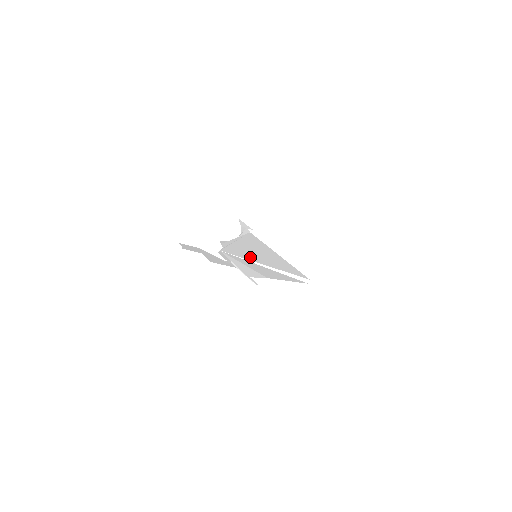
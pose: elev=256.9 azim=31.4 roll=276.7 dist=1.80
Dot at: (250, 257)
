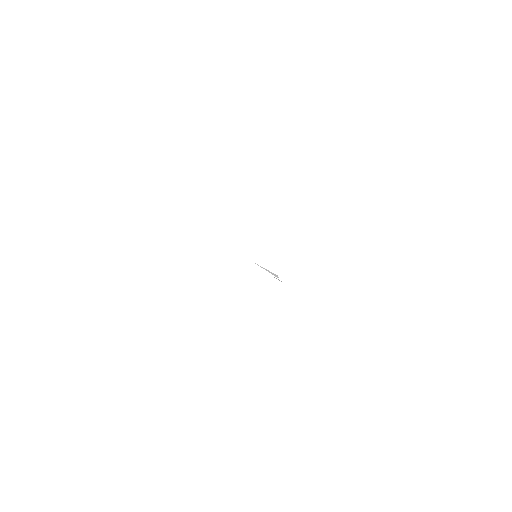
Dot at: occluded
